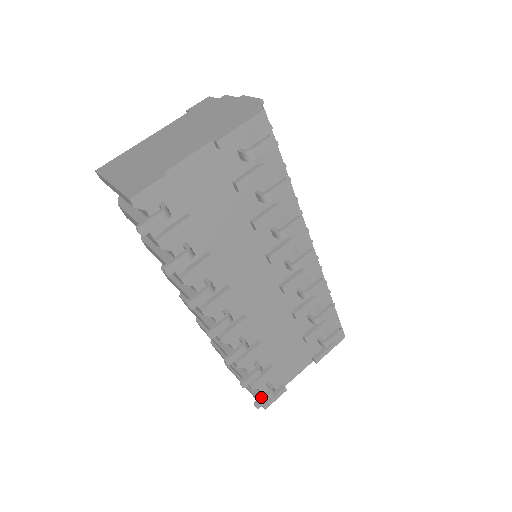
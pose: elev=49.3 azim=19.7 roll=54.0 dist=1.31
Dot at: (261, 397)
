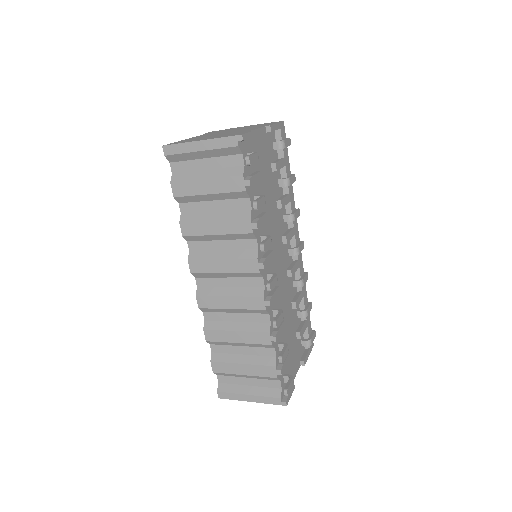
Dot at: (287, 384)
